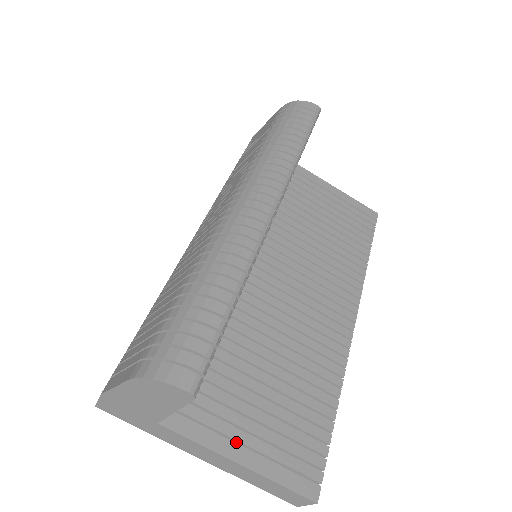
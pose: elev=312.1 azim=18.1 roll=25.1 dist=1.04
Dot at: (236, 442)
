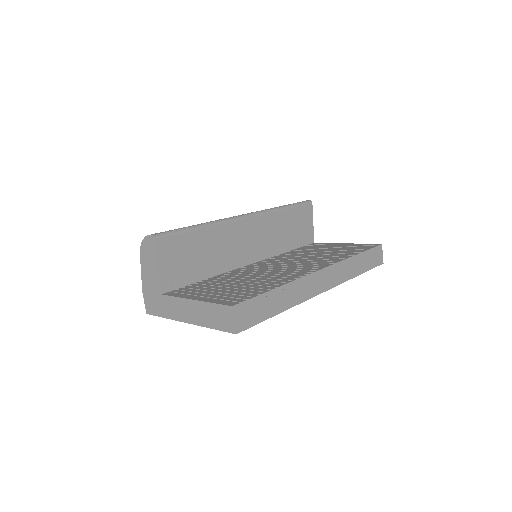
Dot at: occluded
